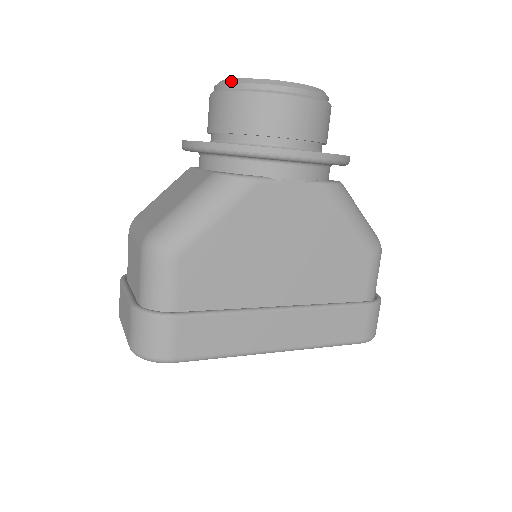
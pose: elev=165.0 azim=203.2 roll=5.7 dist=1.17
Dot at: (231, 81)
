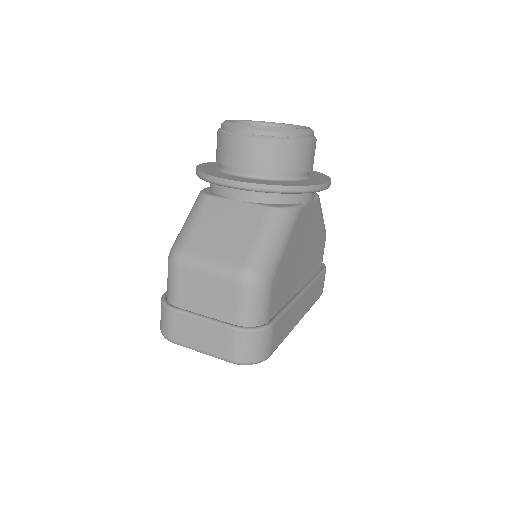
Dot at: (268, 129)
